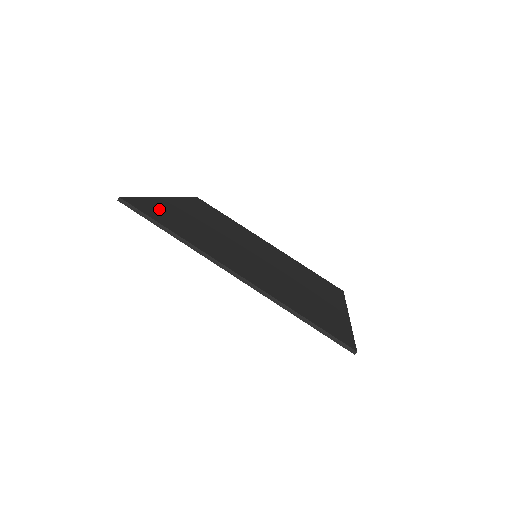
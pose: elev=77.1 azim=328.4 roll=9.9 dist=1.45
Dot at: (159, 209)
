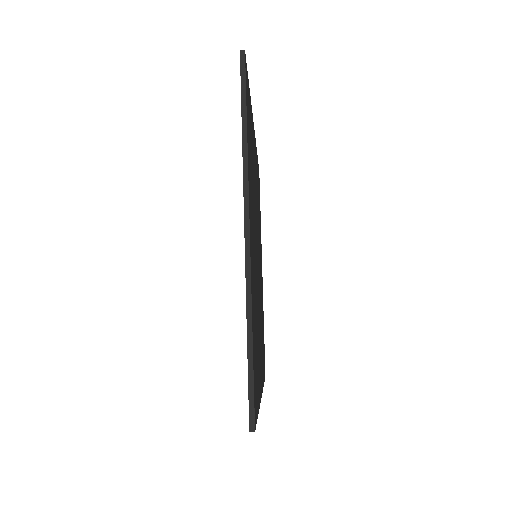
Dot at: occluded
